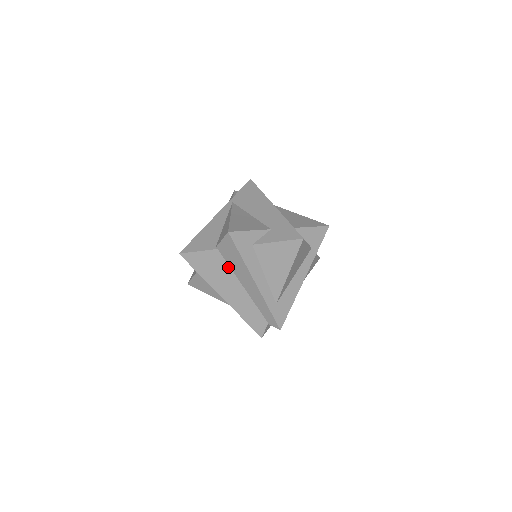
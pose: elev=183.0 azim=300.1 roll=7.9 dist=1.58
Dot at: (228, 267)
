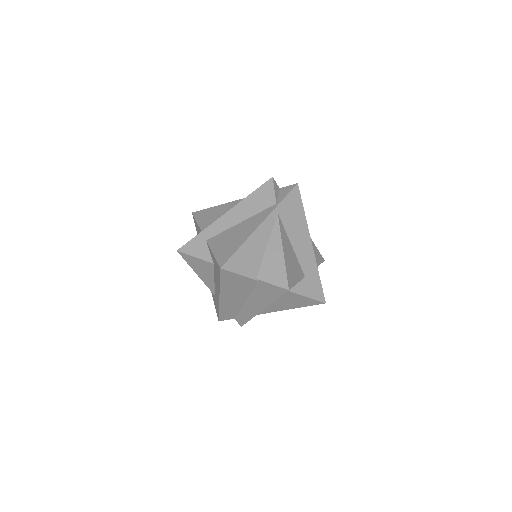
Dot at: (251, 290)
